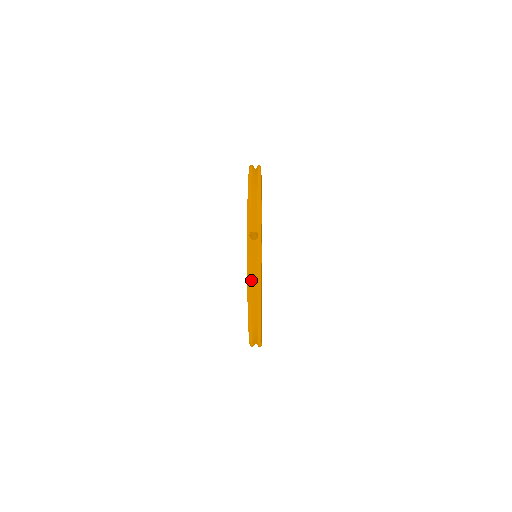
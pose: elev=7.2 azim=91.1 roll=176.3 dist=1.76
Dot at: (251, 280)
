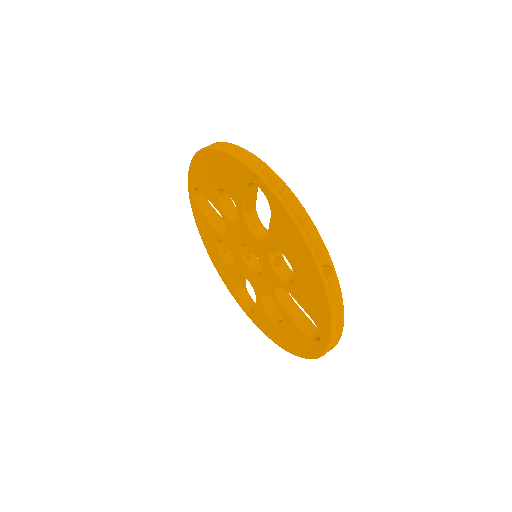
Dot at: (335, 320)
